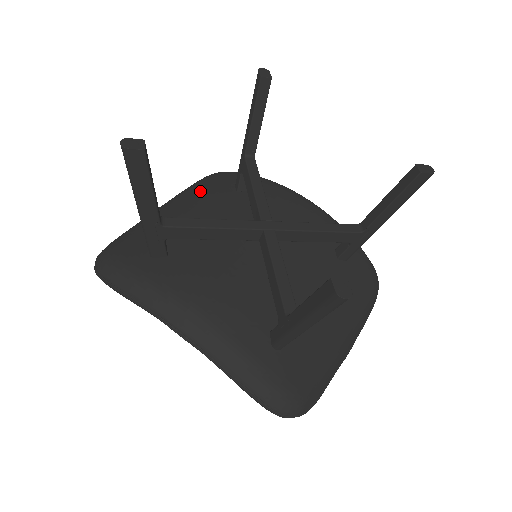
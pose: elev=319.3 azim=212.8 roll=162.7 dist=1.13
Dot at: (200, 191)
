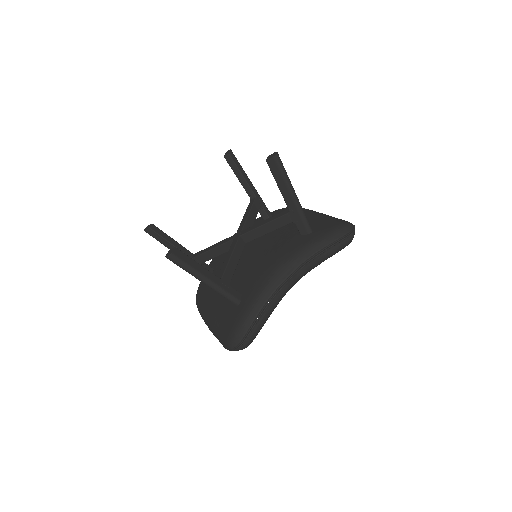
Dot at: (205, 299)
